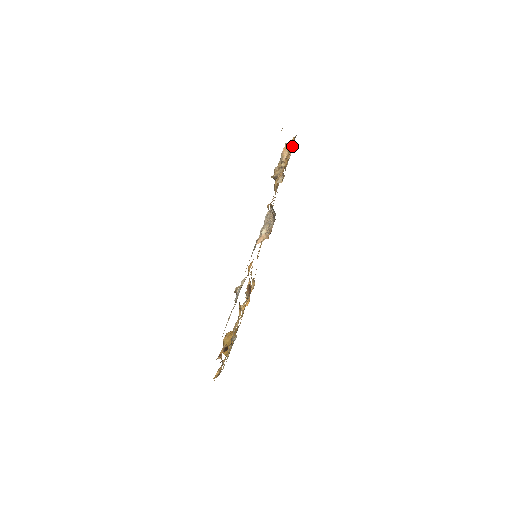
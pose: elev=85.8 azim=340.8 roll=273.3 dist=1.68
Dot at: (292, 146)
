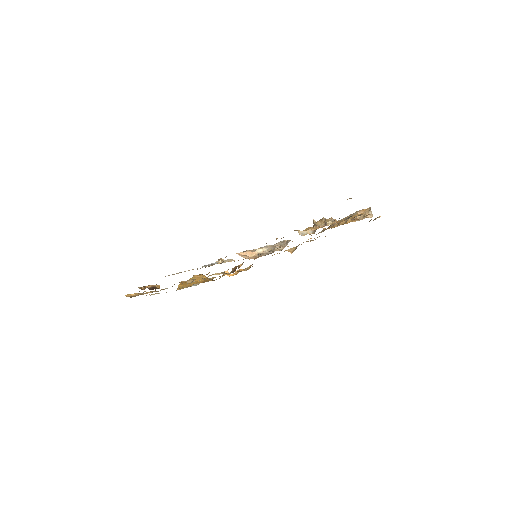
Dot at: (345, 219)
